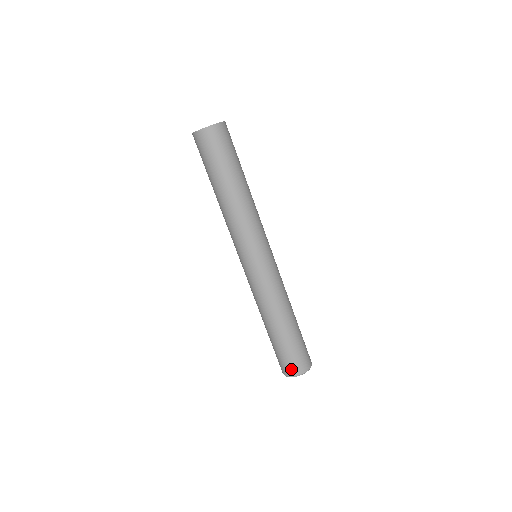
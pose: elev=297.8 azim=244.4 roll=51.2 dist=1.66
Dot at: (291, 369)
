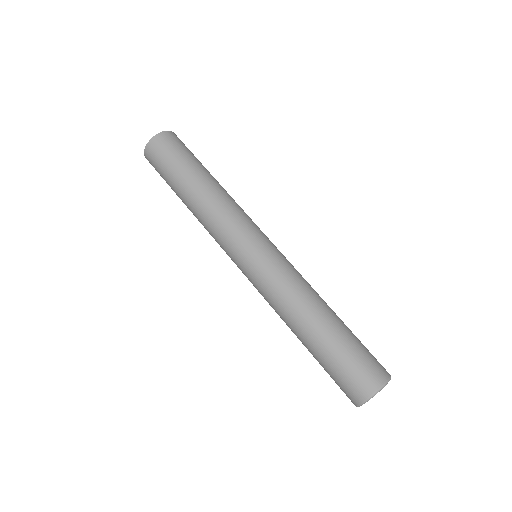
Dot at: (368, 379)
